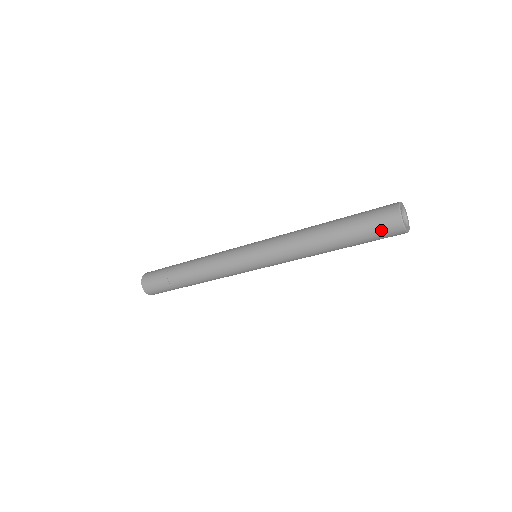
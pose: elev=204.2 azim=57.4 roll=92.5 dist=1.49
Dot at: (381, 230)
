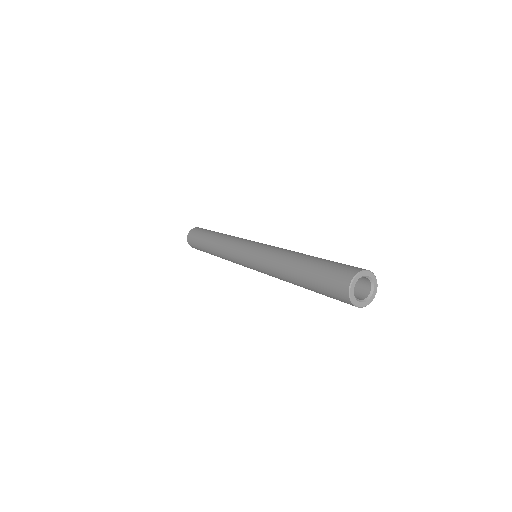
Dot at: occluded
